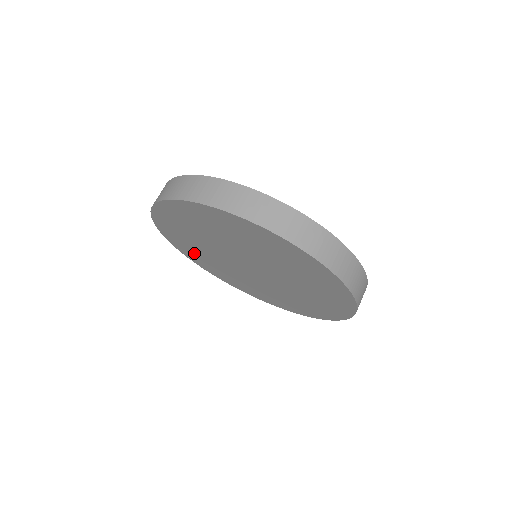
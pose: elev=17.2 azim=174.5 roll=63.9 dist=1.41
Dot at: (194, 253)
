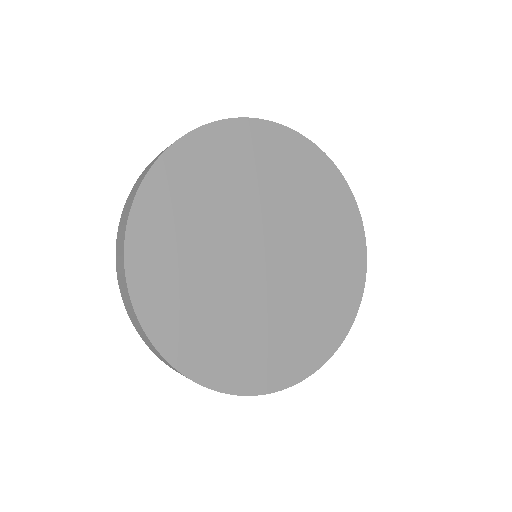
Dot at: occluded
